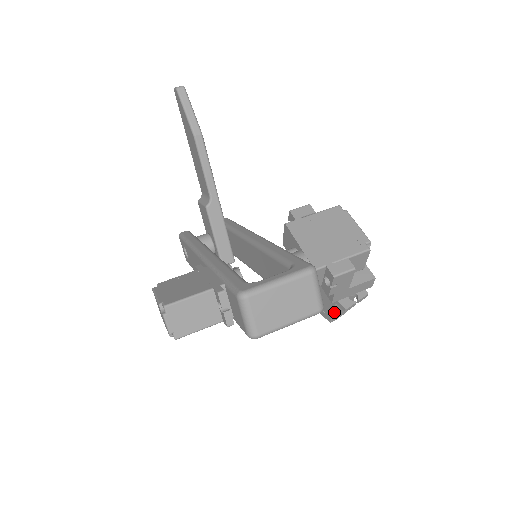
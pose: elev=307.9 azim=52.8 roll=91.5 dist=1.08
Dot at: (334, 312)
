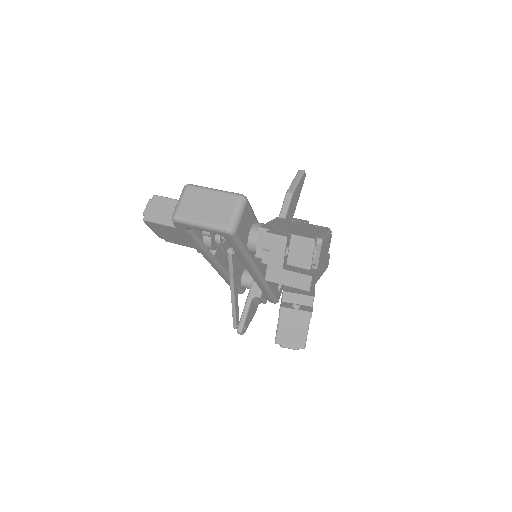
Dot at: (279, 324)
